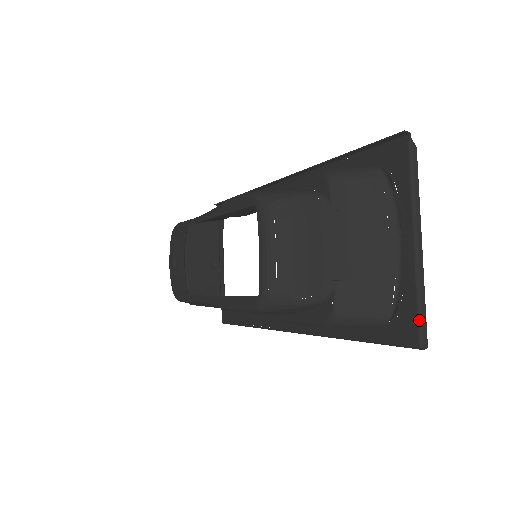
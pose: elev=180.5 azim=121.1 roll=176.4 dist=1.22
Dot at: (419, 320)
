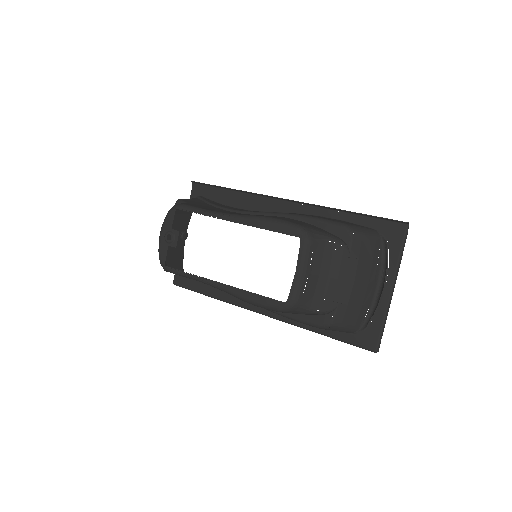
Dot at: (380, 336)
